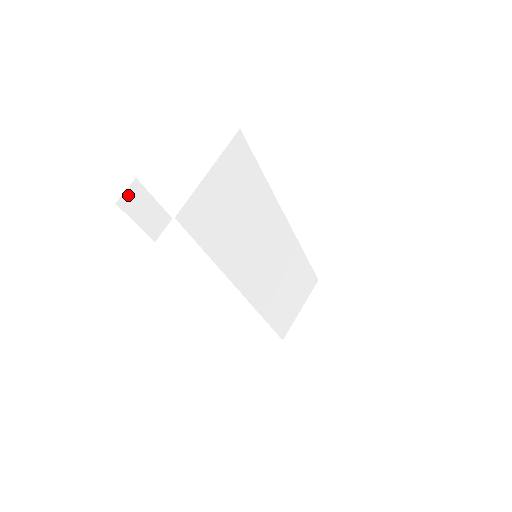
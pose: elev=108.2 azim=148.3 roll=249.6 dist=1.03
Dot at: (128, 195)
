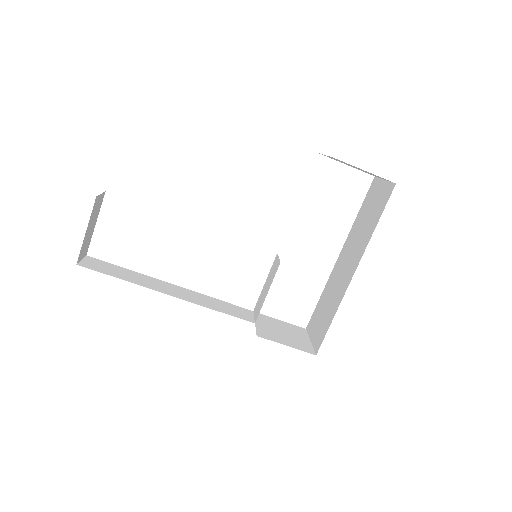
Dot at: (99, 199)
